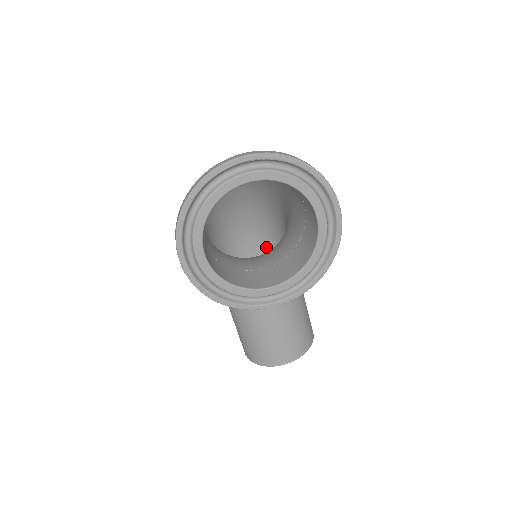
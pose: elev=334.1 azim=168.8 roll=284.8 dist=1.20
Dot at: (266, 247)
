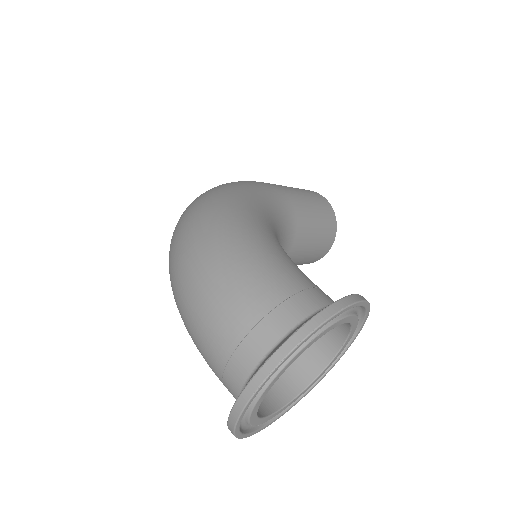
Dot at: occluded
